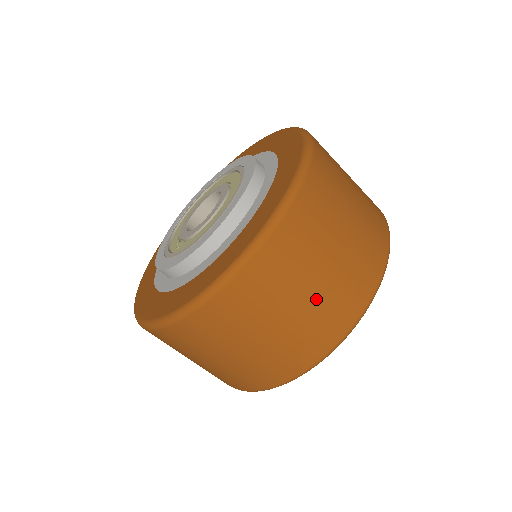
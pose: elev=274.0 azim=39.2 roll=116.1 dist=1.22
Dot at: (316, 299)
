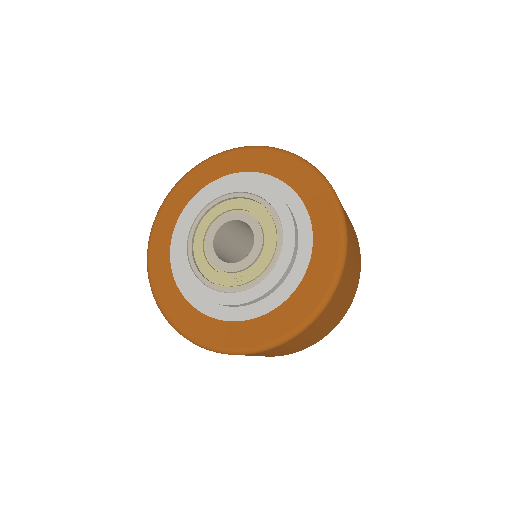
Dot at: (355, 242)
